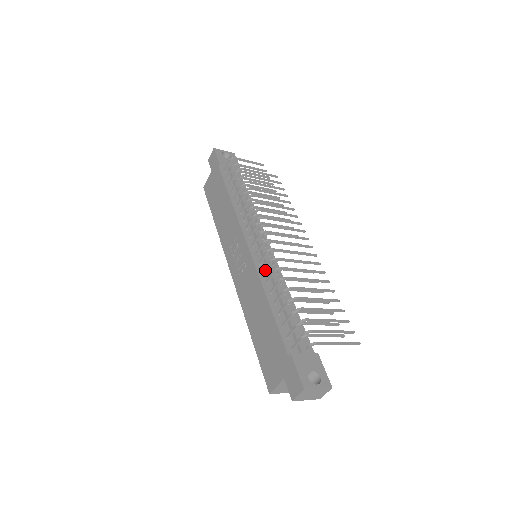
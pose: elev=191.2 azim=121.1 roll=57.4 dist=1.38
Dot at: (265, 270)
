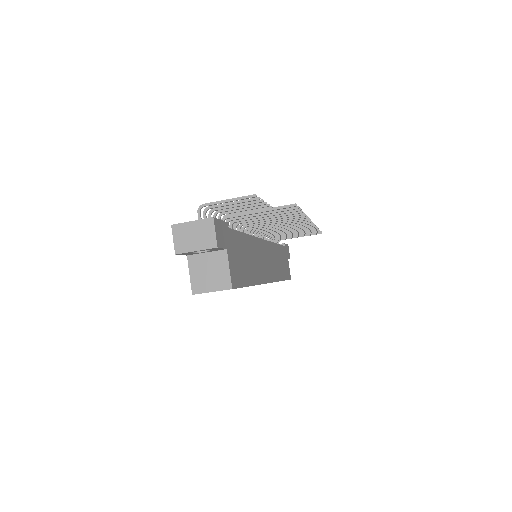
Dot at: occluded
